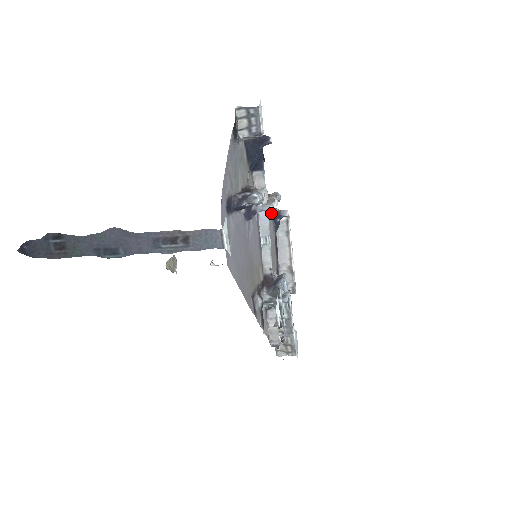
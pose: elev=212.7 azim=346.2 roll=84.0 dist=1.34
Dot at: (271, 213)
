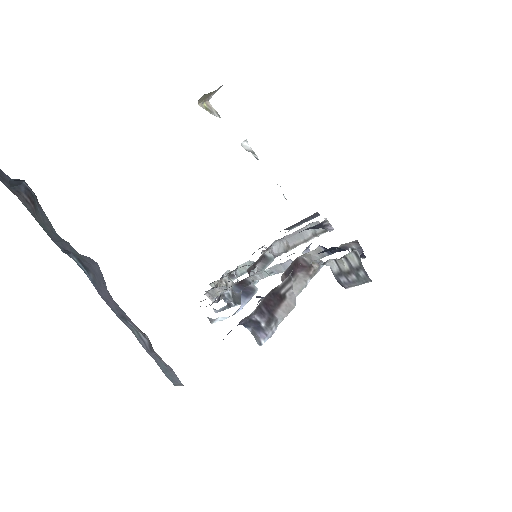
Dot at: (316, 225)
